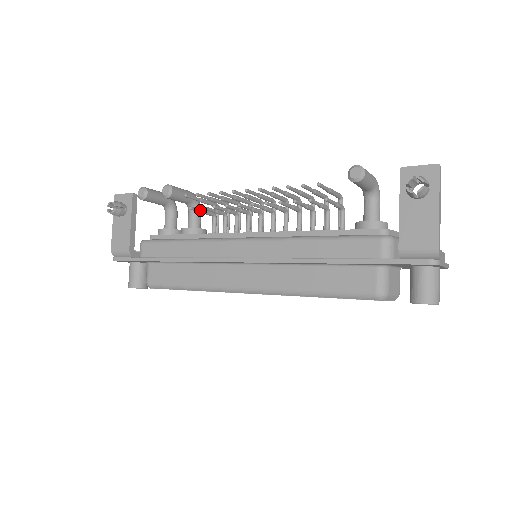
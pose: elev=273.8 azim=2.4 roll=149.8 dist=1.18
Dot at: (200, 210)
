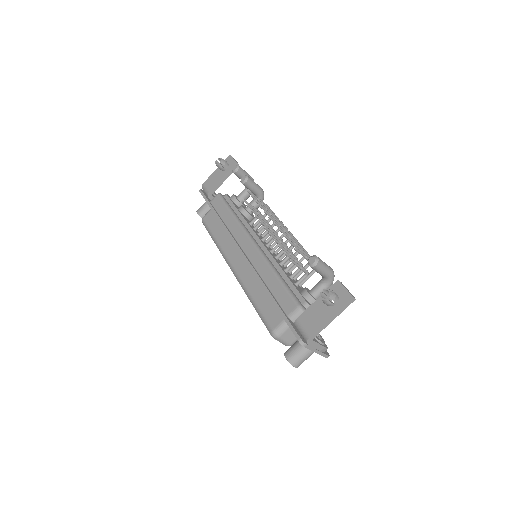
Dot at: (250, 205)
